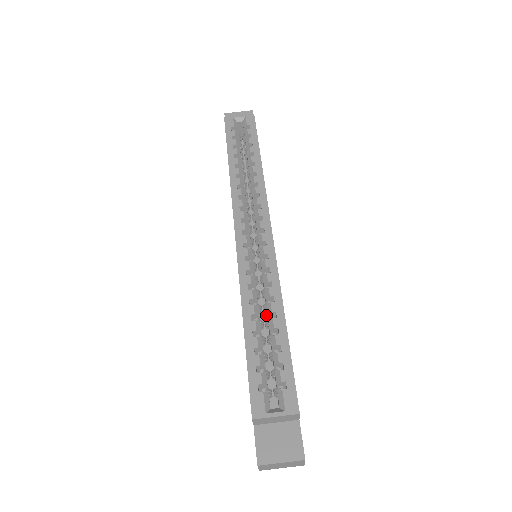
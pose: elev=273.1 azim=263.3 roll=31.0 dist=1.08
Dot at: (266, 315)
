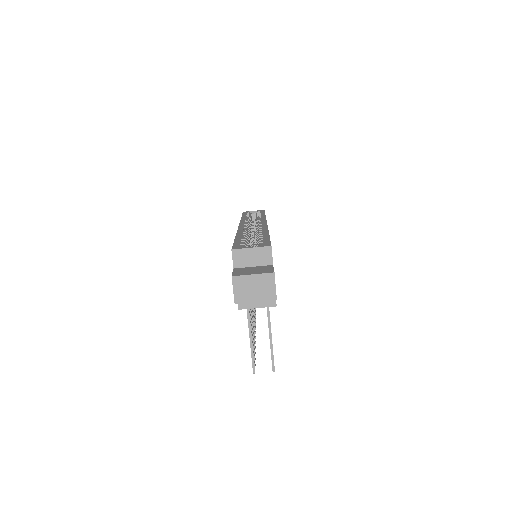
Dot at: occluded
